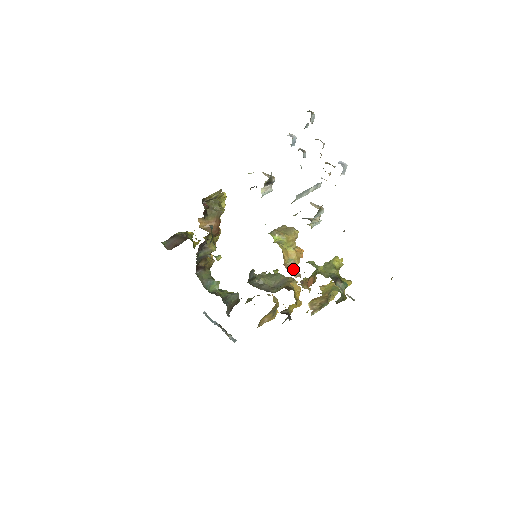
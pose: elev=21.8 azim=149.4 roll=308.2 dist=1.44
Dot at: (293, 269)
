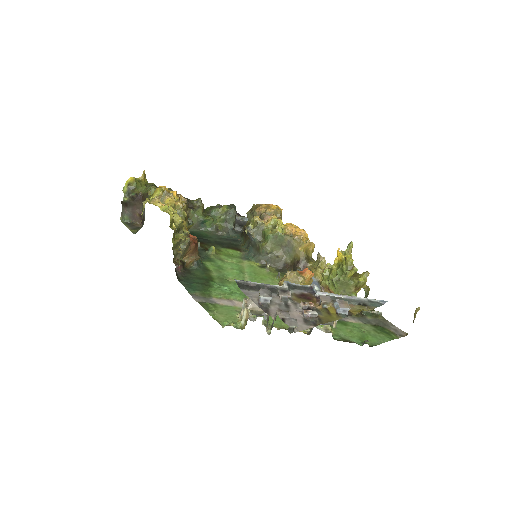
Dot at: occluded
